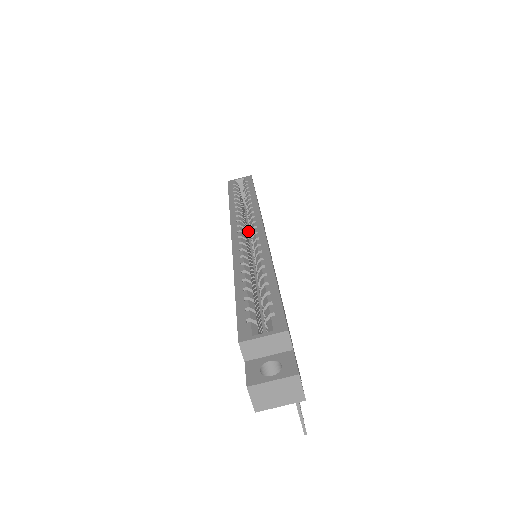
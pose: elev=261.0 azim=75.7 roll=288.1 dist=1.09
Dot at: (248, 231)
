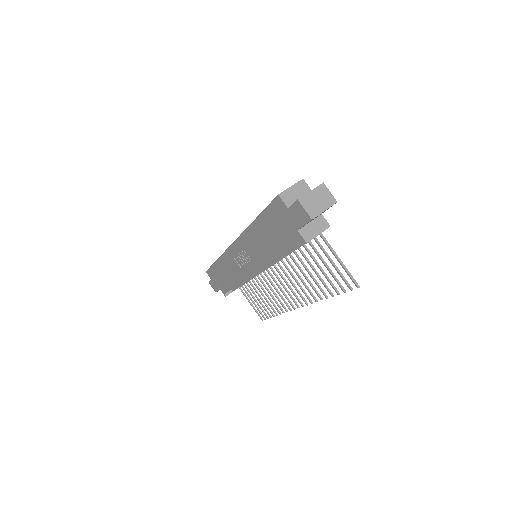
Dot at: occluded
